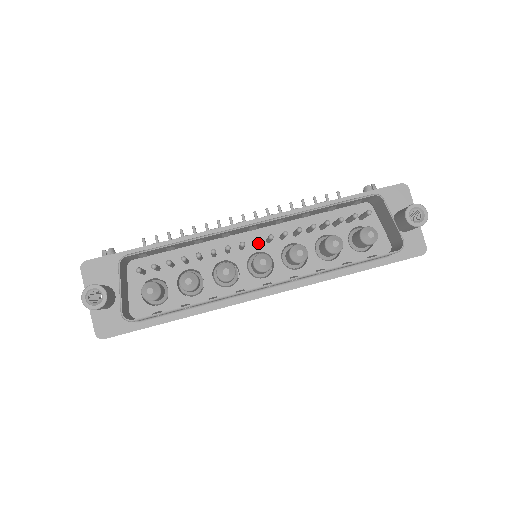
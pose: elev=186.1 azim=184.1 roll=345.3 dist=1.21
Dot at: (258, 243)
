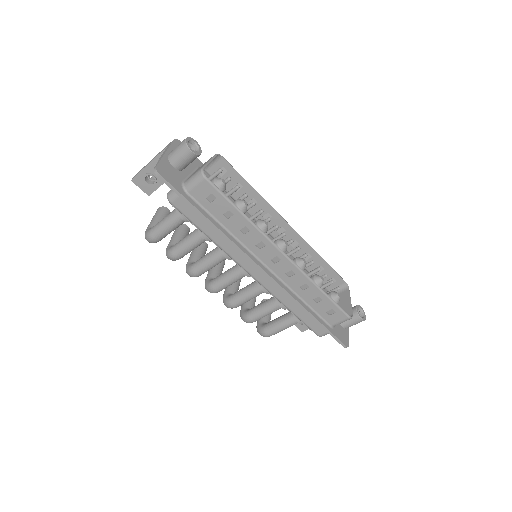
Dot at: occluded
